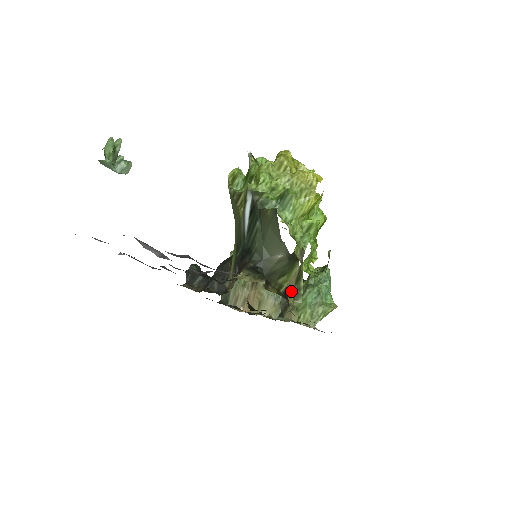
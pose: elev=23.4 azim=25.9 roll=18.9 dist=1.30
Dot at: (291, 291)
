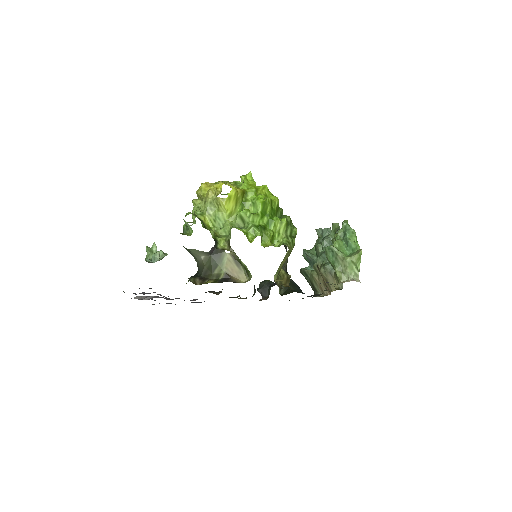
Dot at: (238, 273)
